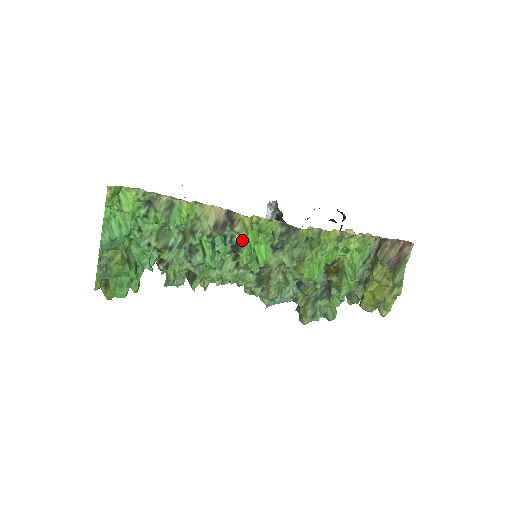
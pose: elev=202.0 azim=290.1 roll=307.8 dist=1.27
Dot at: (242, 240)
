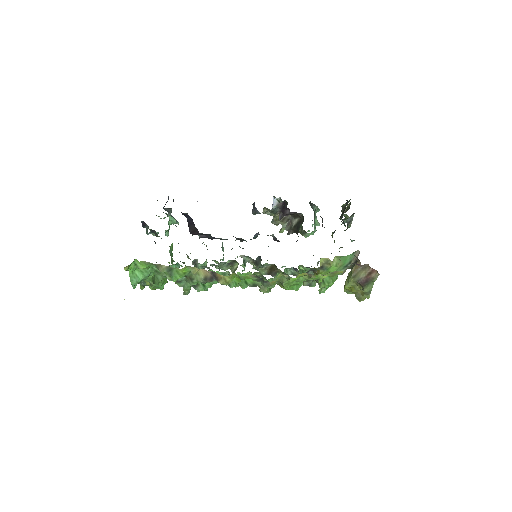
Dot at: occluded
